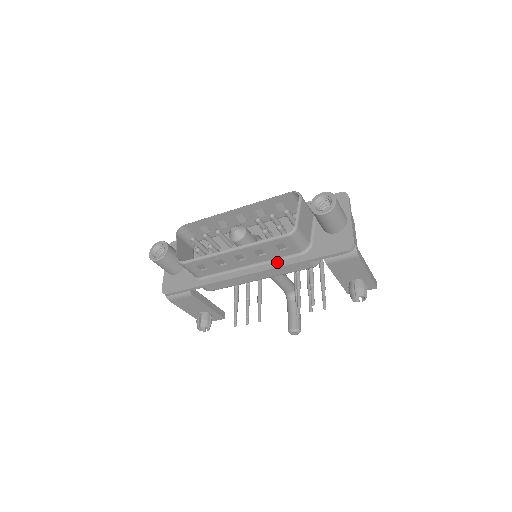
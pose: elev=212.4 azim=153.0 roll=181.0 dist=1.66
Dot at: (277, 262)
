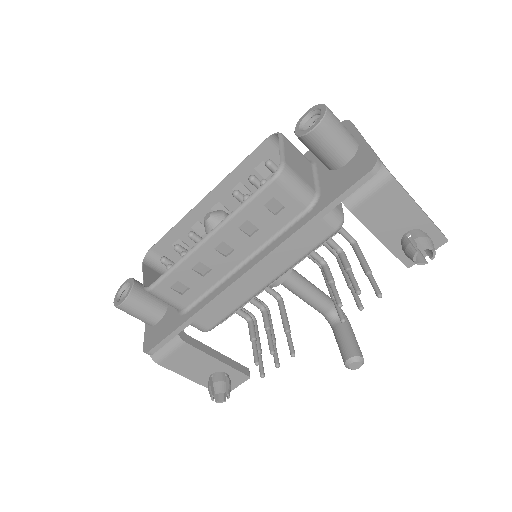
Dot at: (279, 238)
